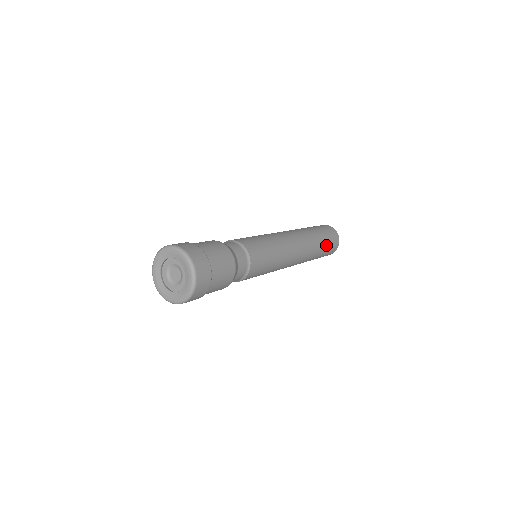
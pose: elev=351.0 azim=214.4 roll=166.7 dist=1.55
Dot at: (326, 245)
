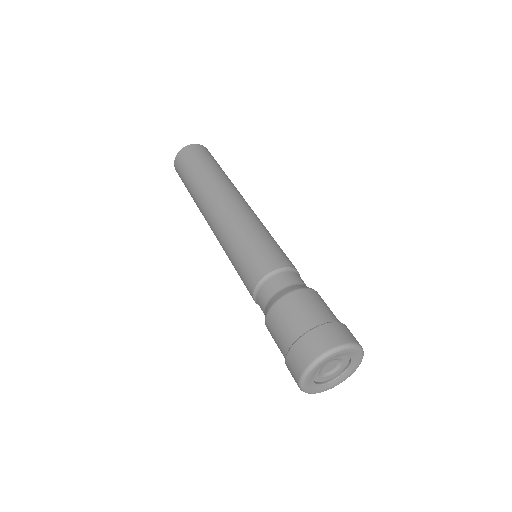
Dot at: occluded
